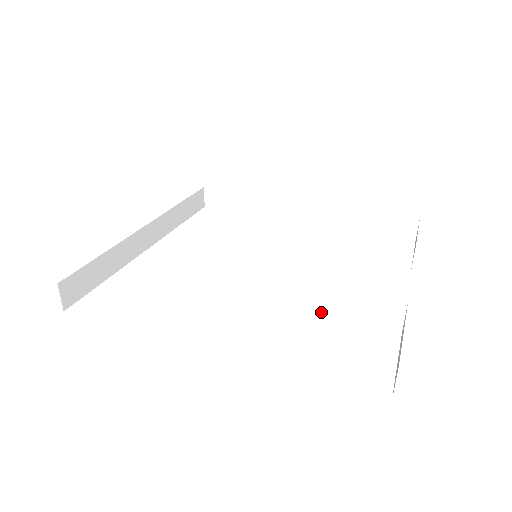
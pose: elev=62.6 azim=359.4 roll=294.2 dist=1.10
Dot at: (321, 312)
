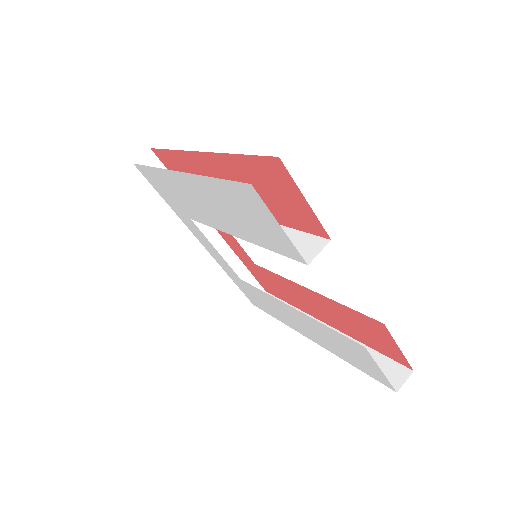
Dot at: (262, 246)
